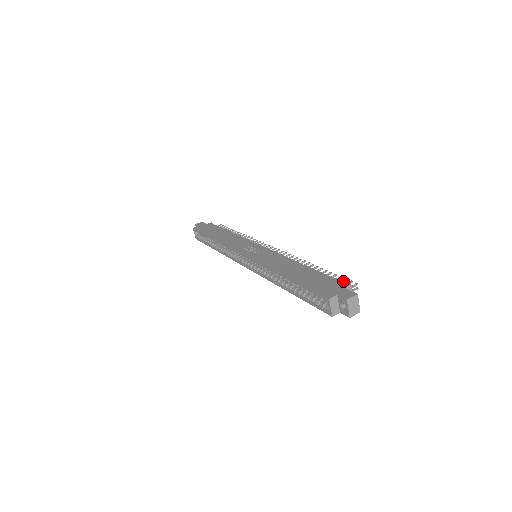
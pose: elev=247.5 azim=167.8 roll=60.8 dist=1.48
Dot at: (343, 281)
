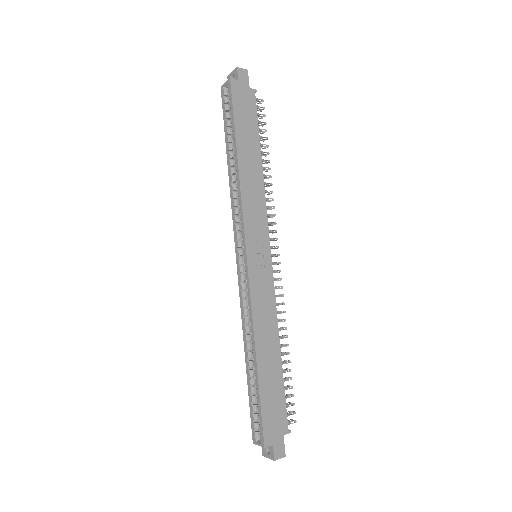
Dot at: occluded
